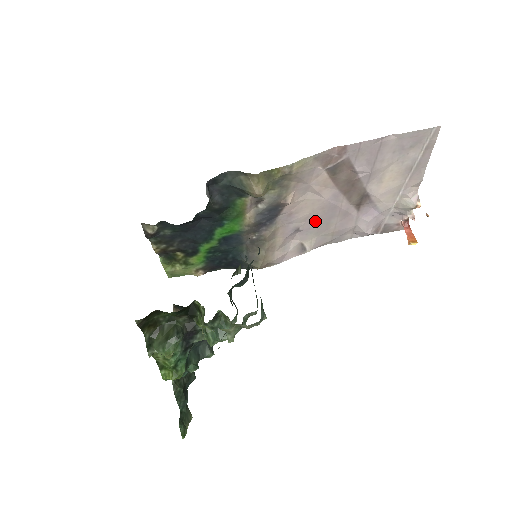
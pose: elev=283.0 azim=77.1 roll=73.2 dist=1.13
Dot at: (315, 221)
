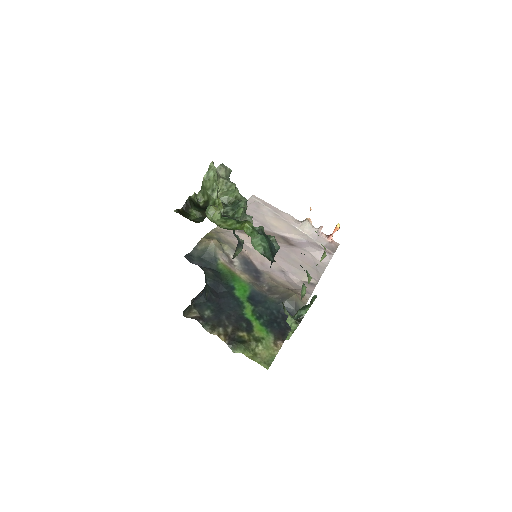
Dot at: (283, 262)
